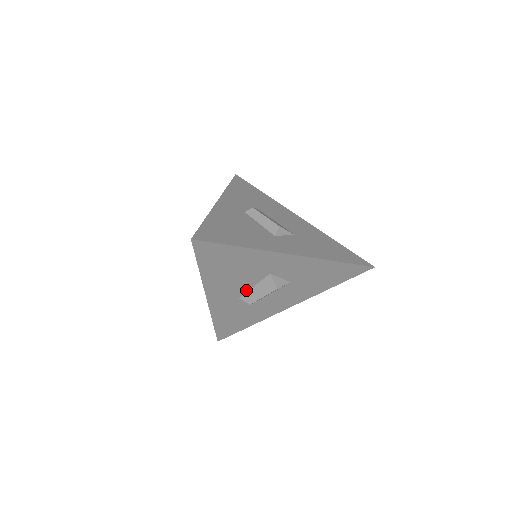
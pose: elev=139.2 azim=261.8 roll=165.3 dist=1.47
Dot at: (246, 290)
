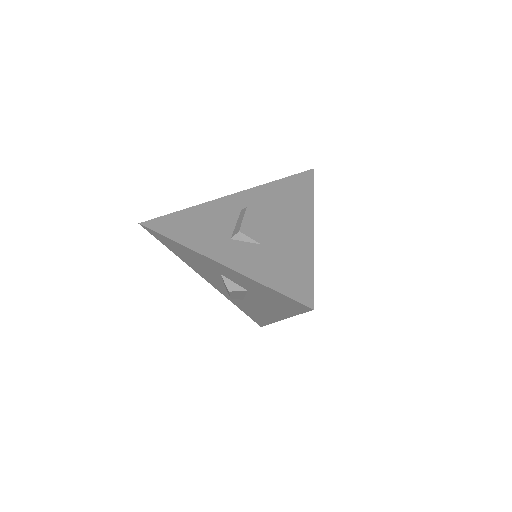
Dot at: (223, 283)
